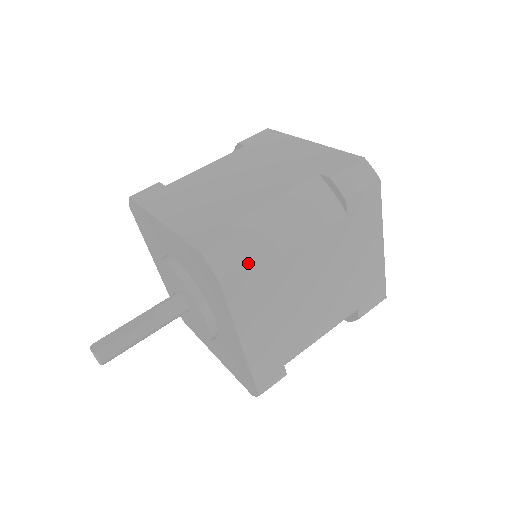
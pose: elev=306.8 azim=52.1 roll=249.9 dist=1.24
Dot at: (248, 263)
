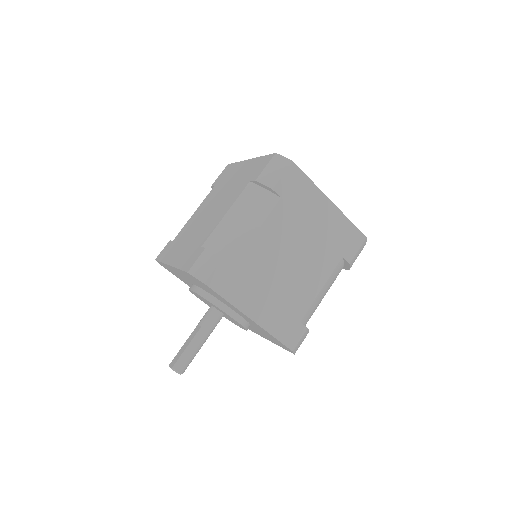
Dot at: (219, 264)
